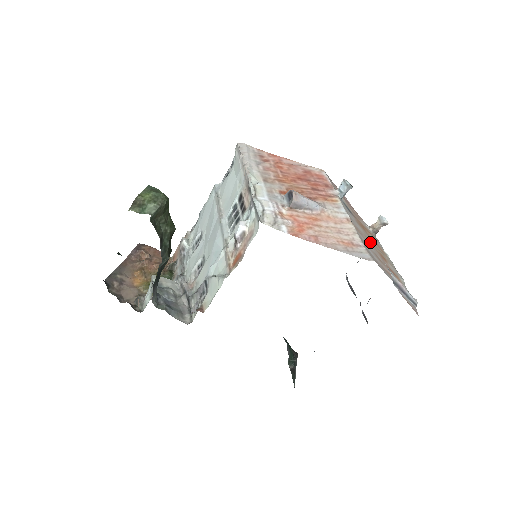
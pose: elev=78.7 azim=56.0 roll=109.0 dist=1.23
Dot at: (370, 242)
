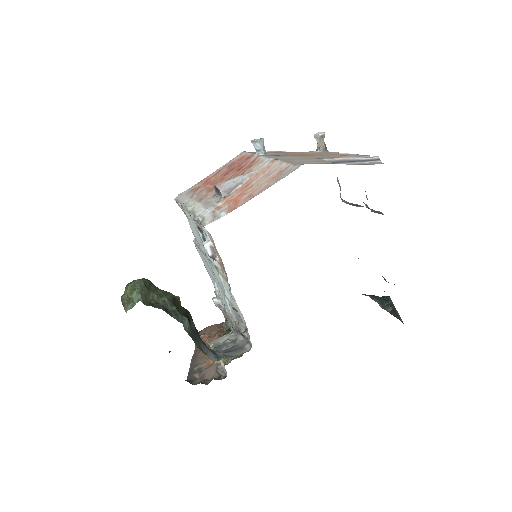
Dot at: (311, 158)
